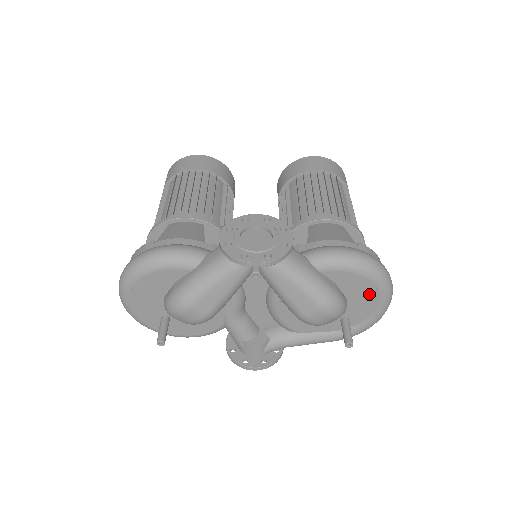
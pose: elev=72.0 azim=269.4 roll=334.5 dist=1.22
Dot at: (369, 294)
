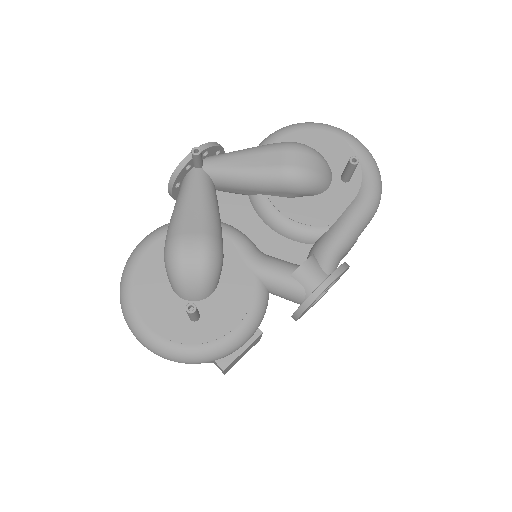
Dot at: (327, 139)
